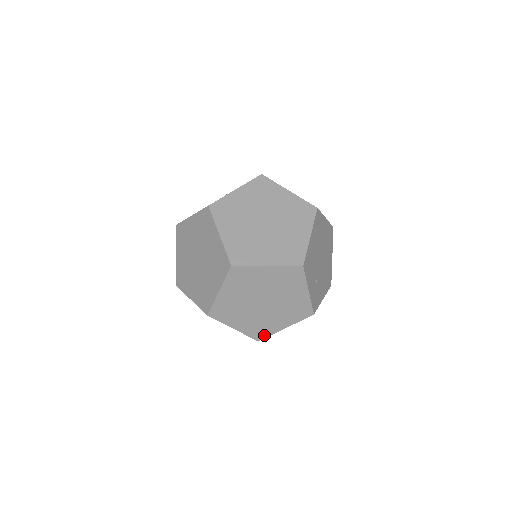
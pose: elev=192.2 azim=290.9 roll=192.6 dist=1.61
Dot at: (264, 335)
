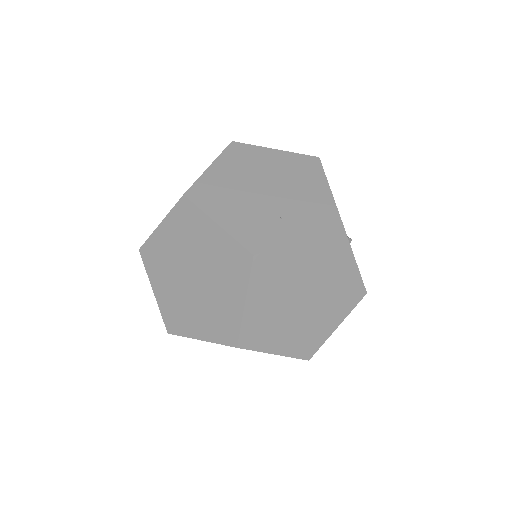
Dot at: occluded
